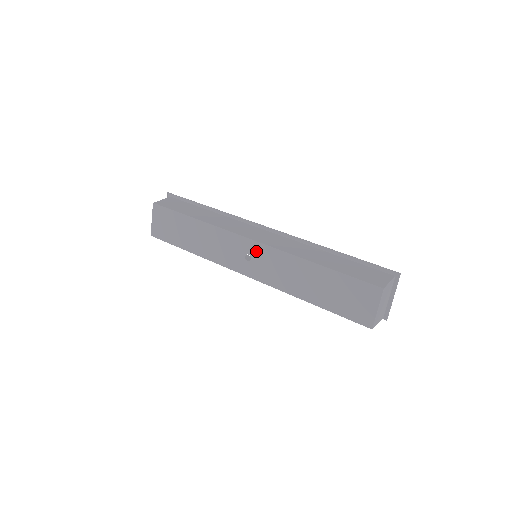
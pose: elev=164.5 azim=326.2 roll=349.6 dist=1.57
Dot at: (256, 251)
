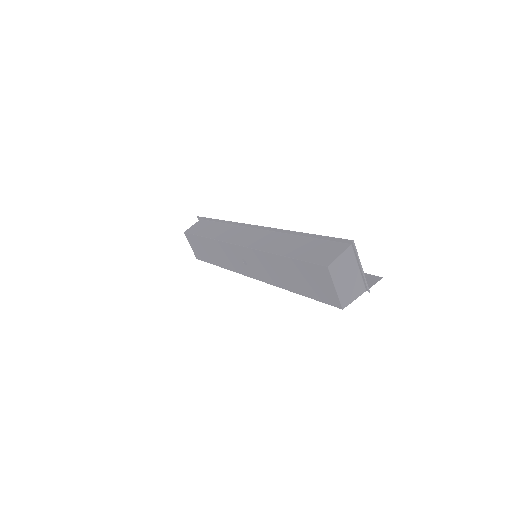
Dot at: (245, 254)
